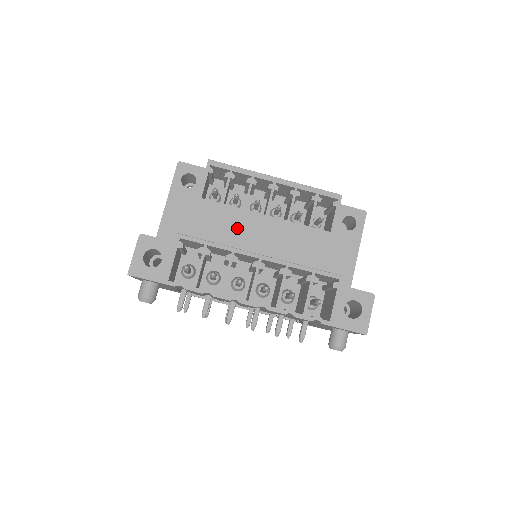
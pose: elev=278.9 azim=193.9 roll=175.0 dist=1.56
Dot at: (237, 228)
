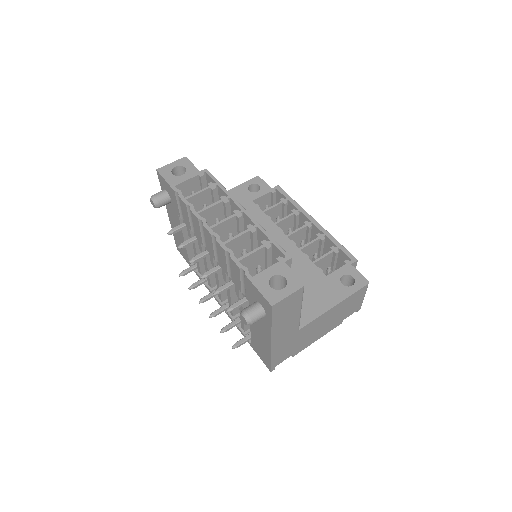
Dot at: occluded
